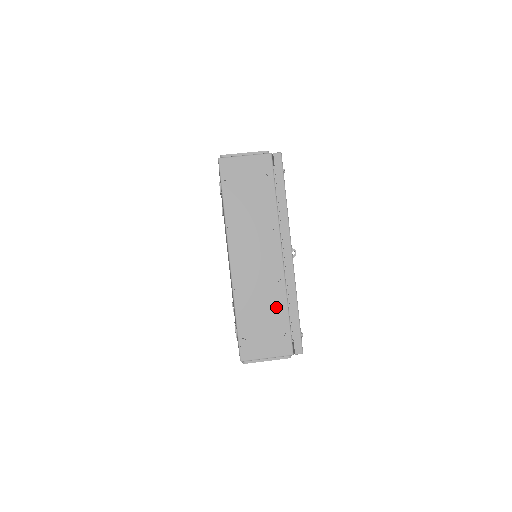
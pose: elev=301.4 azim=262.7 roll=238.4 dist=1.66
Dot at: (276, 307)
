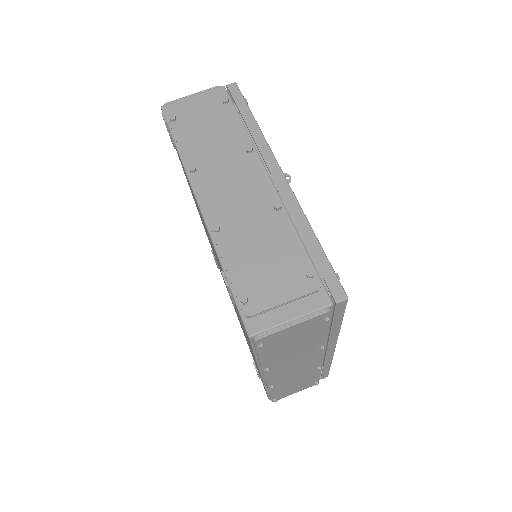
Dot at: (281, 241)
